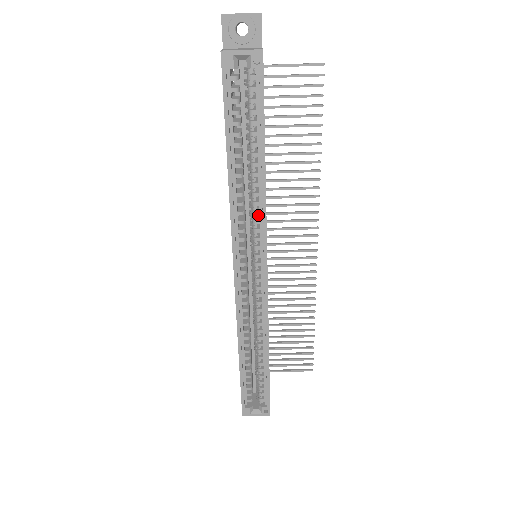
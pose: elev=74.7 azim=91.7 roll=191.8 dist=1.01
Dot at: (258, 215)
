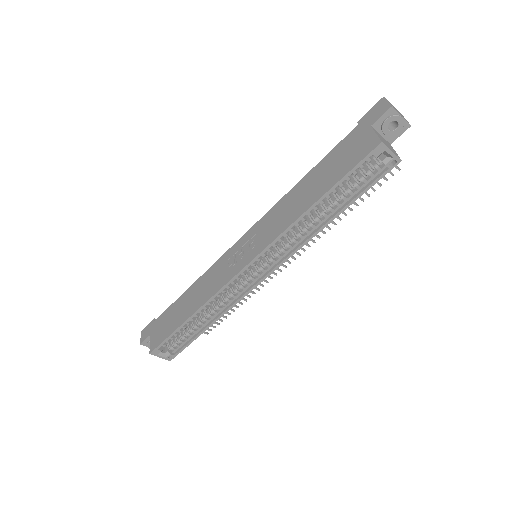
Dot at: occluded
